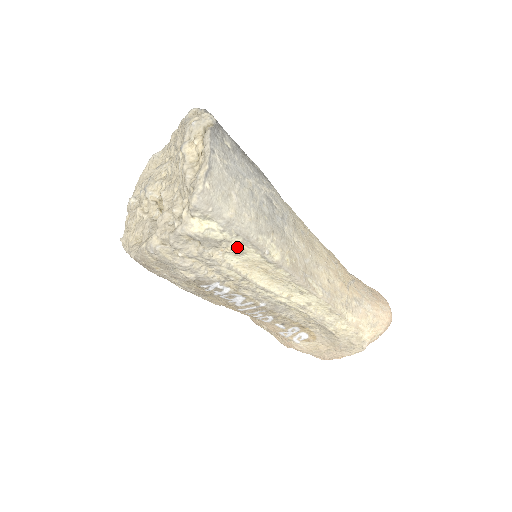
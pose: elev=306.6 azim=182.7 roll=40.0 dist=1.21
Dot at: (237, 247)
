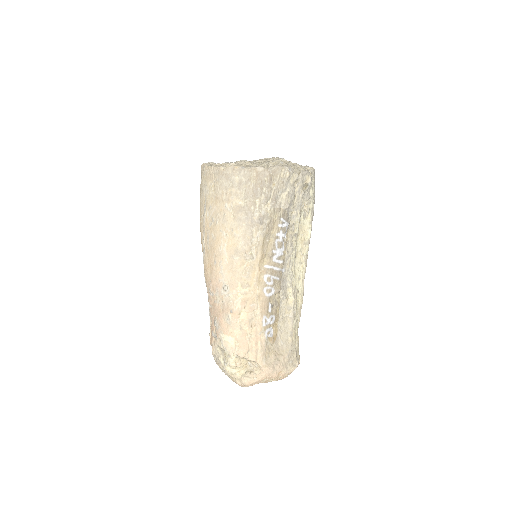
Dot at: (309, 209)
